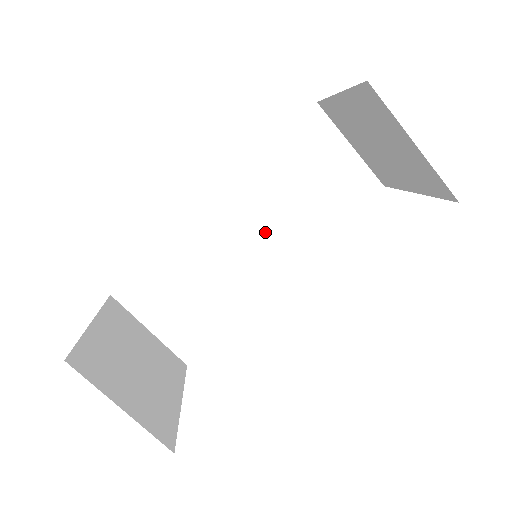
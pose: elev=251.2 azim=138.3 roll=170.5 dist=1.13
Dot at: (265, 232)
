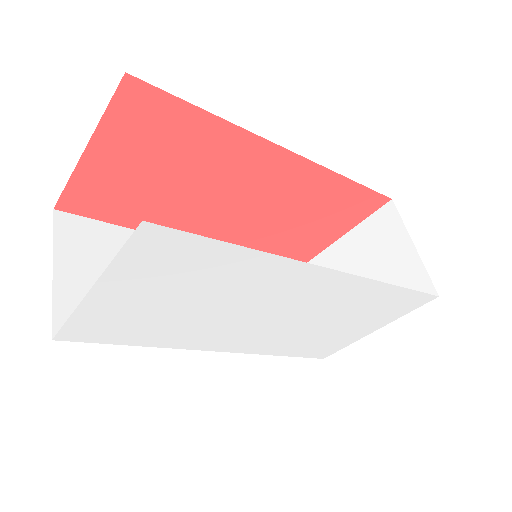
Dot at: occluded
